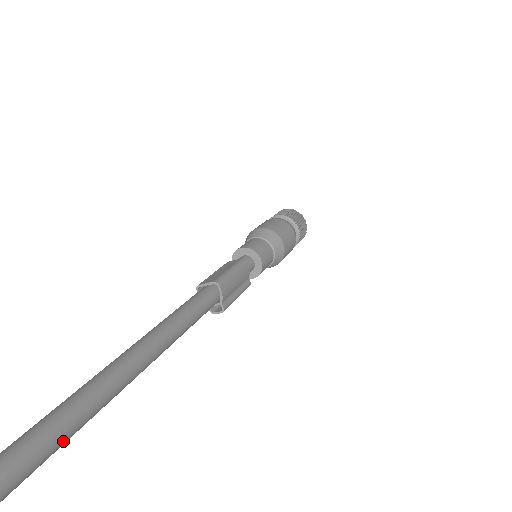
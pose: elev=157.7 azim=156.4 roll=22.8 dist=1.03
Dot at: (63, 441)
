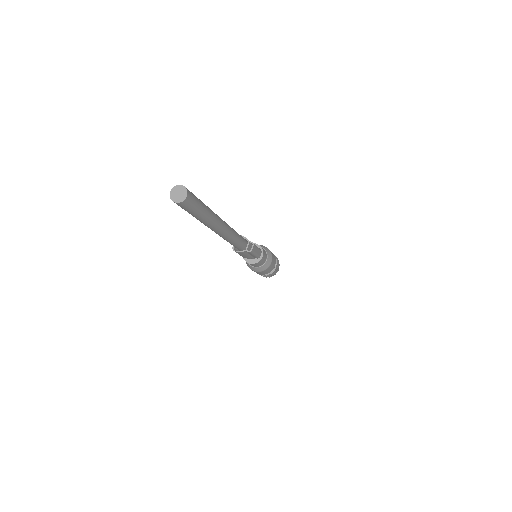
Dot at: (207, 207)
